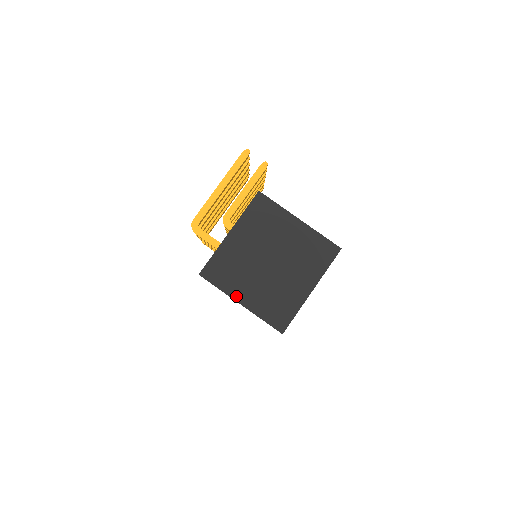
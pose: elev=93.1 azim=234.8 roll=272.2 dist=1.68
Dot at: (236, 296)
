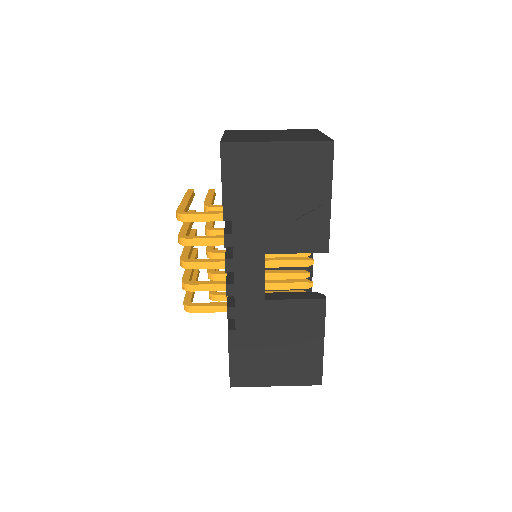
Dot at: (268, 141)
